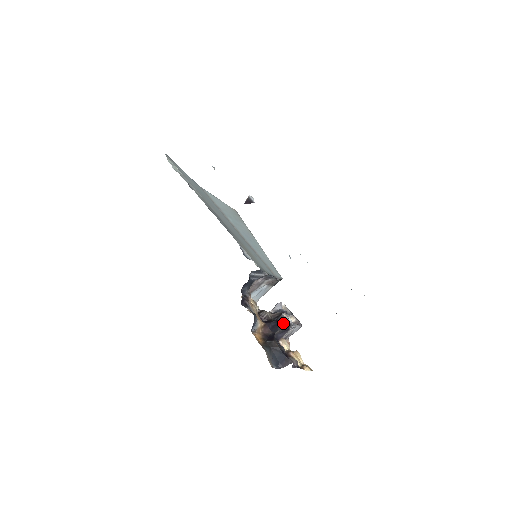
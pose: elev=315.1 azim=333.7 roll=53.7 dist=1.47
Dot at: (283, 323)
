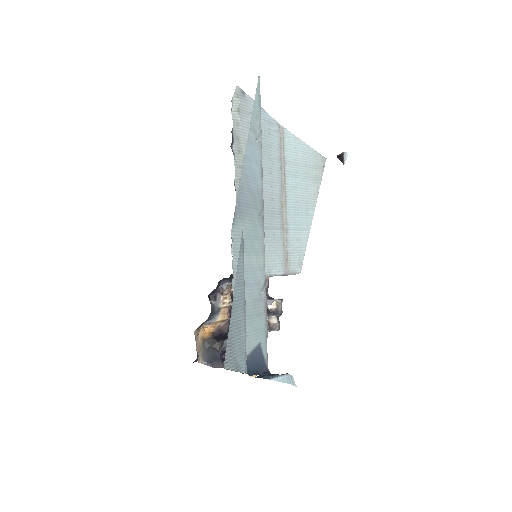
Dot at: occluded
